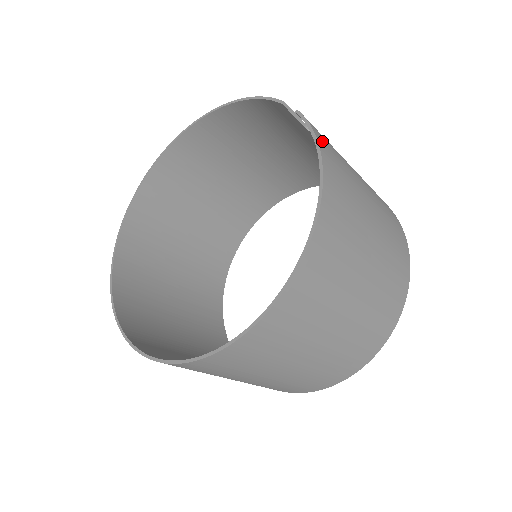
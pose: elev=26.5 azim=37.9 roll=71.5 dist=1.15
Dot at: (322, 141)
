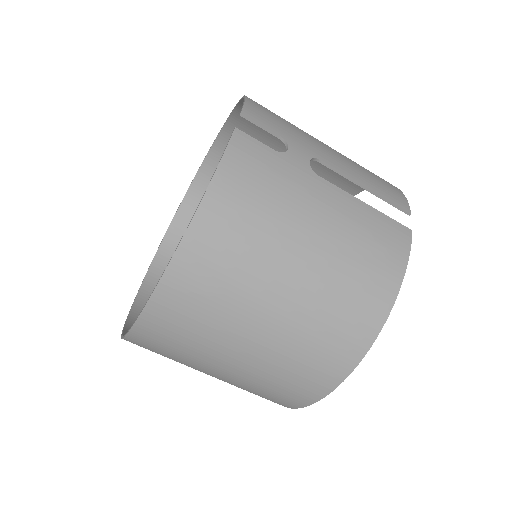
Dot at: (233, 171)
